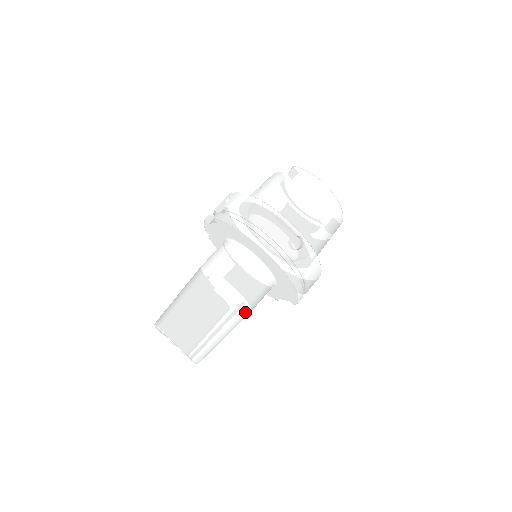
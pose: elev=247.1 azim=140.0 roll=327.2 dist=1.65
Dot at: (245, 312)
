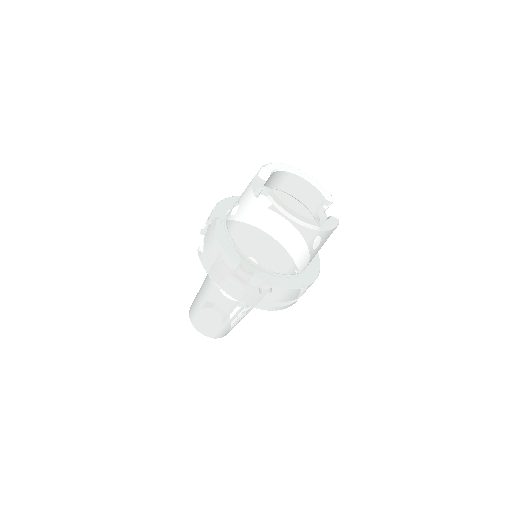
Dot at: (251, 309)
